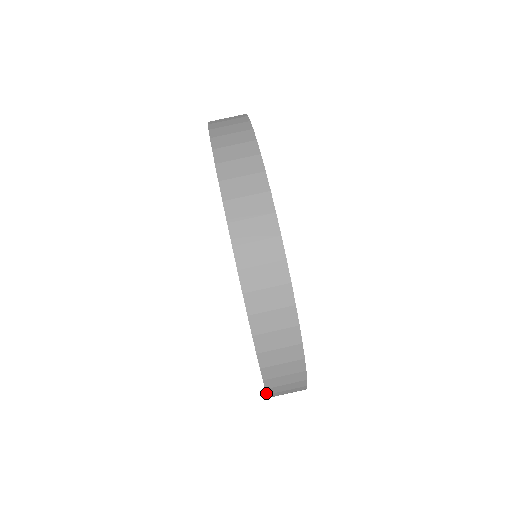
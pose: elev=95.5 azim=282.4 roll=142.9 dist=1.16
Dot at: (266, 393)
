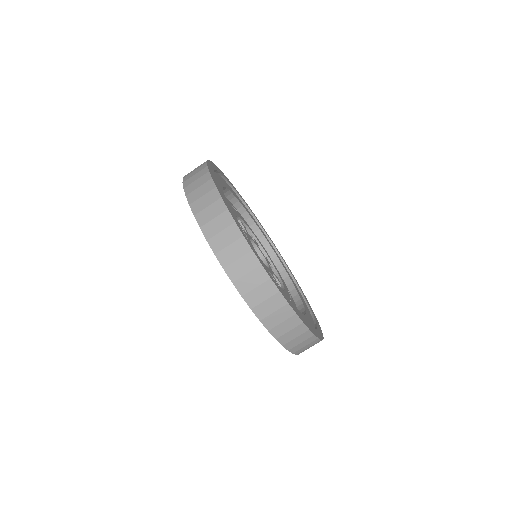
Dot at: occluded
